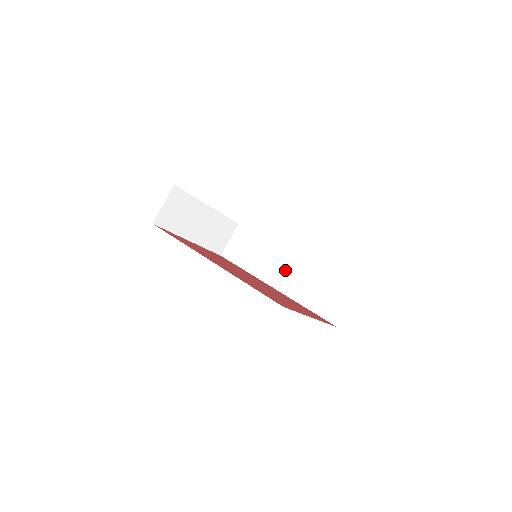
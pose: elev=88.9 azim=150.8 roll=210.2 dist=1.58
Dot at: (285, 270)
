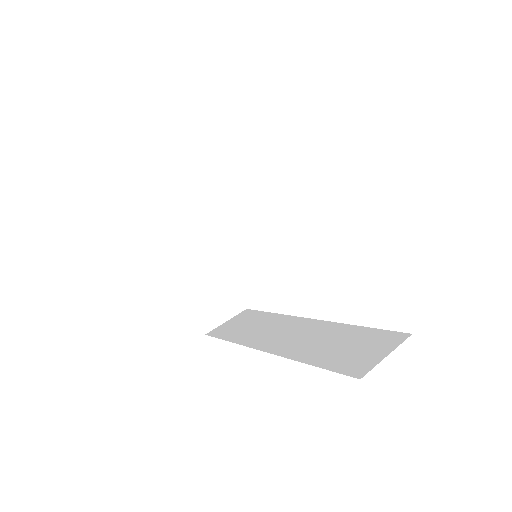
Dot at: (290, 333)
